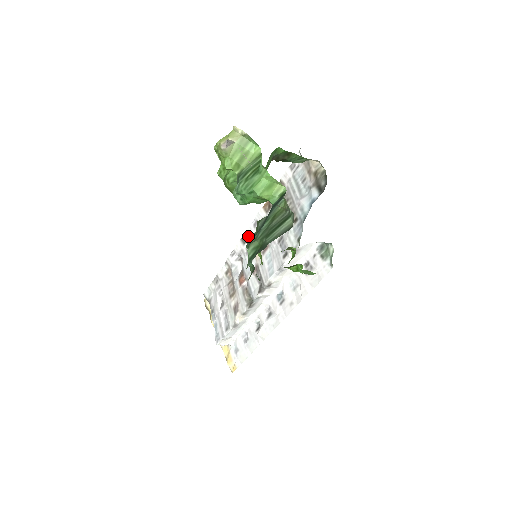
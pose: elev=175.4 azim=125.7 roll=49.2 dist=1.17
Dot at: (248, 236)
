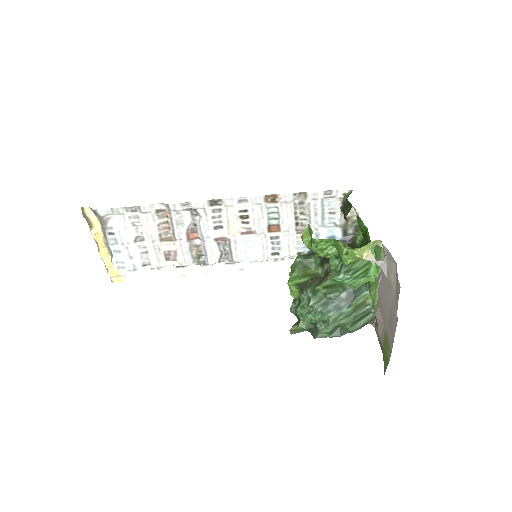
Dot at: (223, 203)
